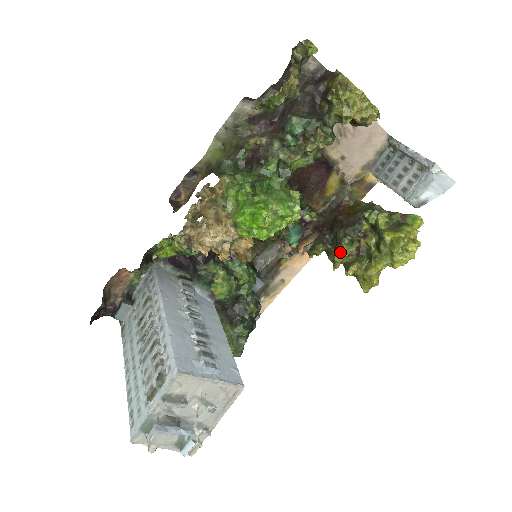
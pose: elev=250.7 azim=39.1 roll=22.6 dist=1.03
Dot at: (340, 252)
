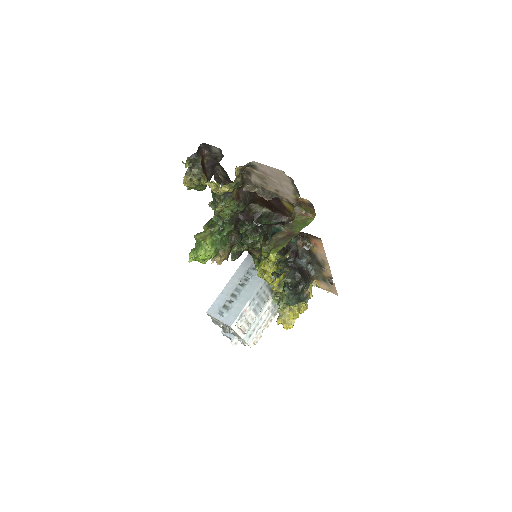
Dot at: occluded
